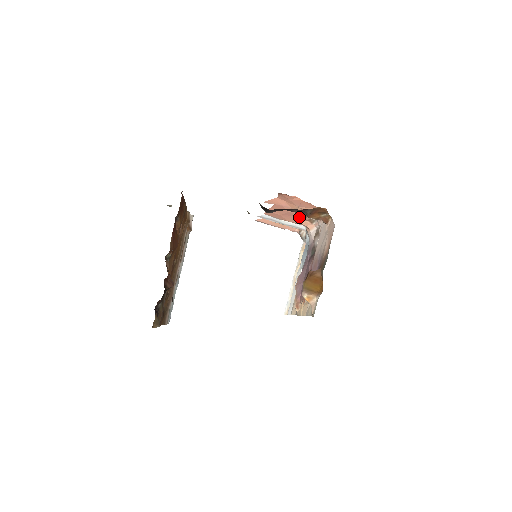
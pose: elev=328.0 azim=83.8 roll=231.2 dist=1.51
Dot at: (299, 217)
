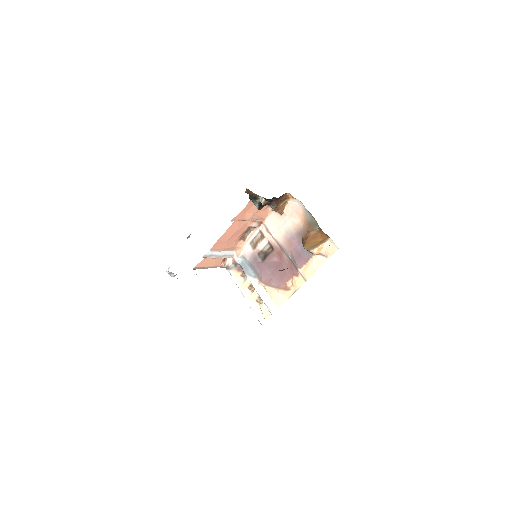
Dot at: (239, 236)
